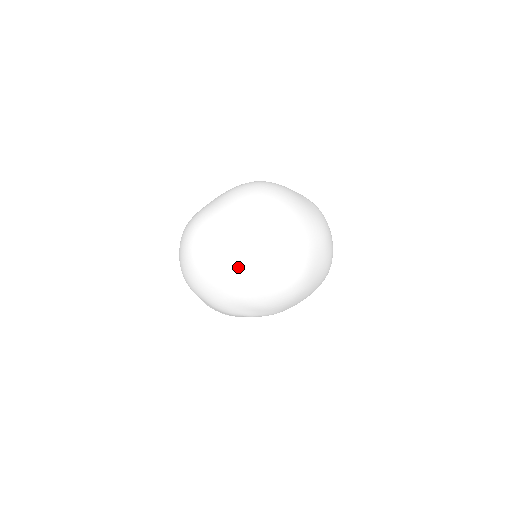
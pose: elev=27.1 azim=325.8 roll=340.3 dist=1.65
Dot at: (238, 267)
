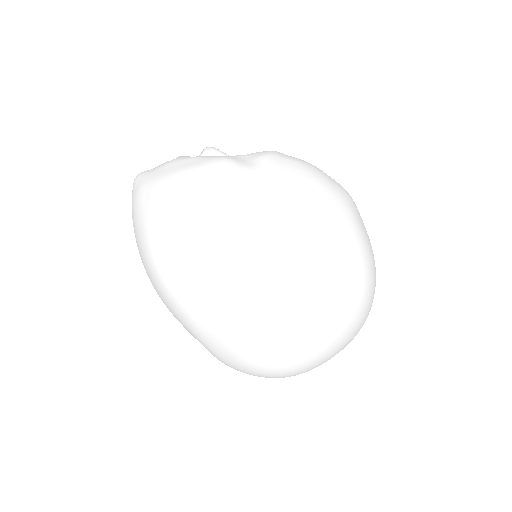
Dot at: occluded
